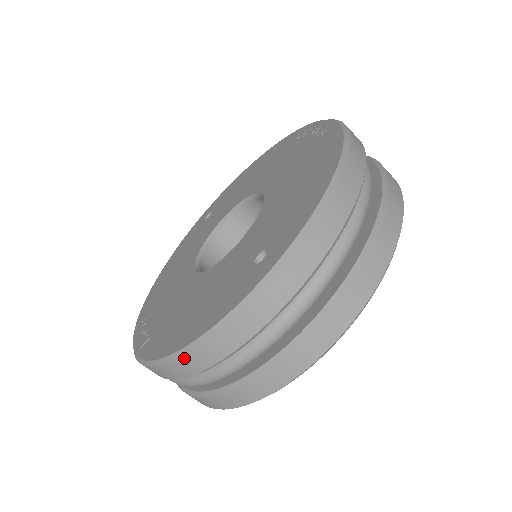
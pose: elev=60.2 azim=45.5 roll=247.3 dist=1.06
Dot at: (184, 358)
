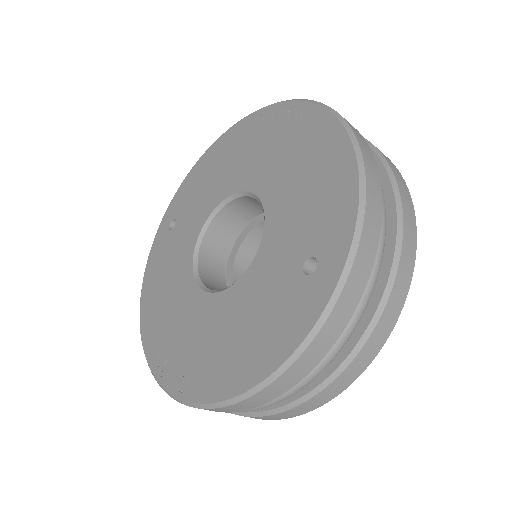
Dot at: (264, 390)
